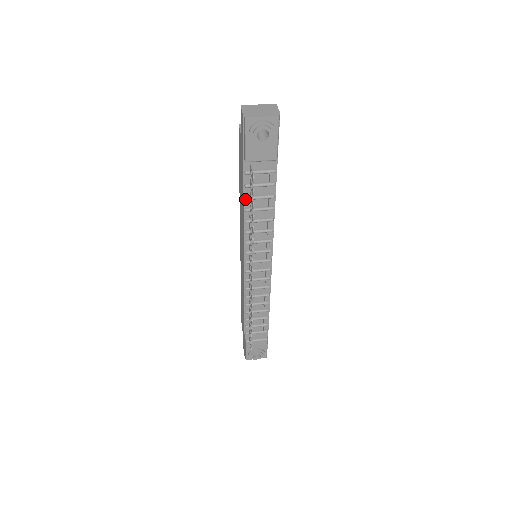
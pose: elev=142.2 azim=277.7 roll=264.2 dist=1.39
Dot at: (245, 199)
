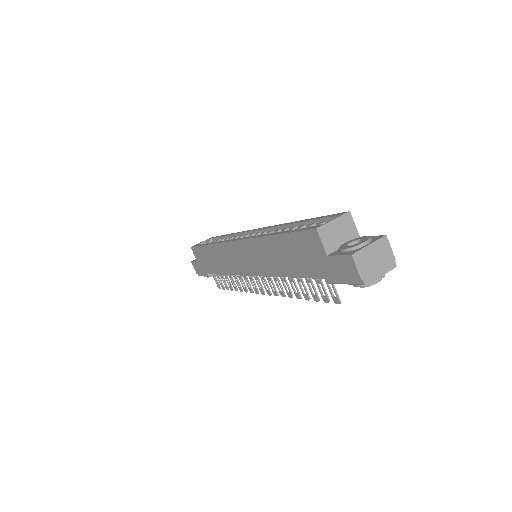
Dot at: (298, 279)
